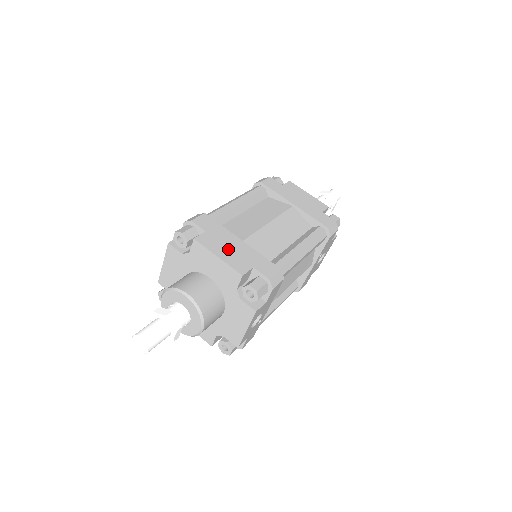
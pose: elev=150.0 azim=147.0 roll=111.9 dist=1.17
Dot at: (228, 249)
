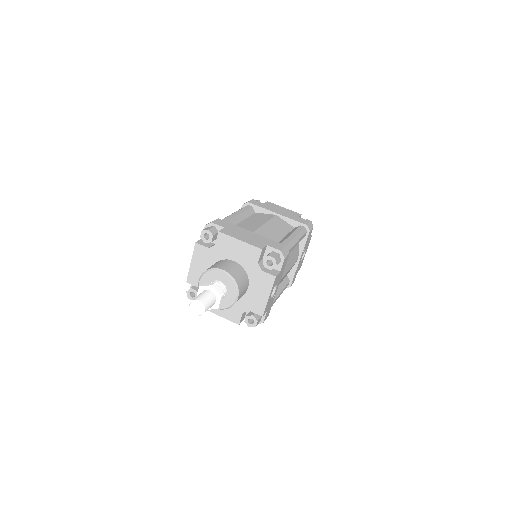
Dot at: (245, 236)
